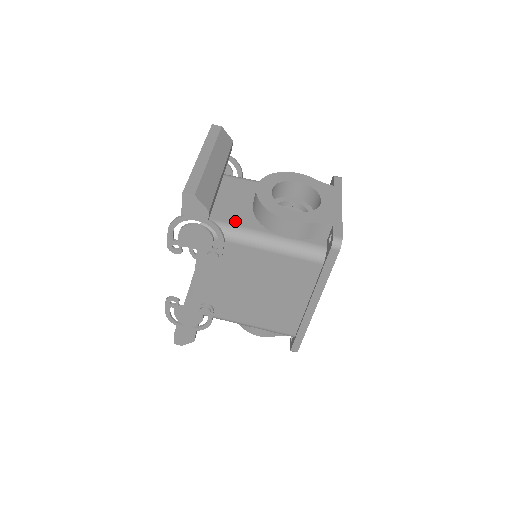
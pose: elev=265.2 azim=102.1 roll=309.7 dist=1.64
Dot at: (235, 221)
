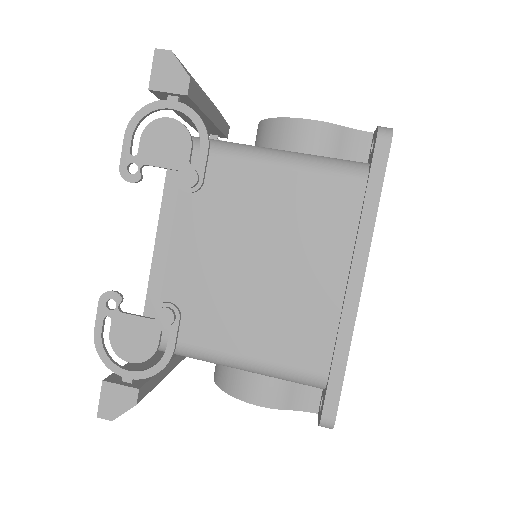
Dot at: occluded
